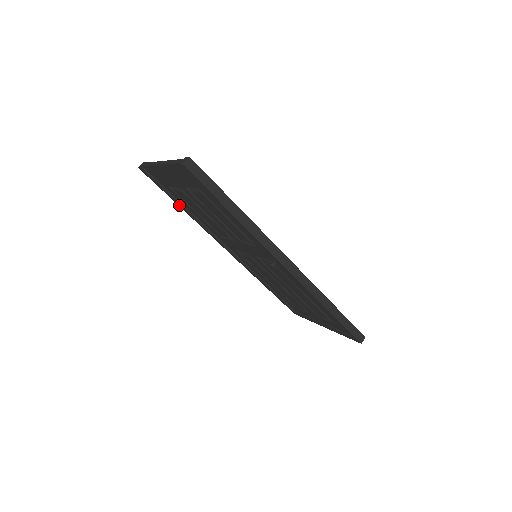
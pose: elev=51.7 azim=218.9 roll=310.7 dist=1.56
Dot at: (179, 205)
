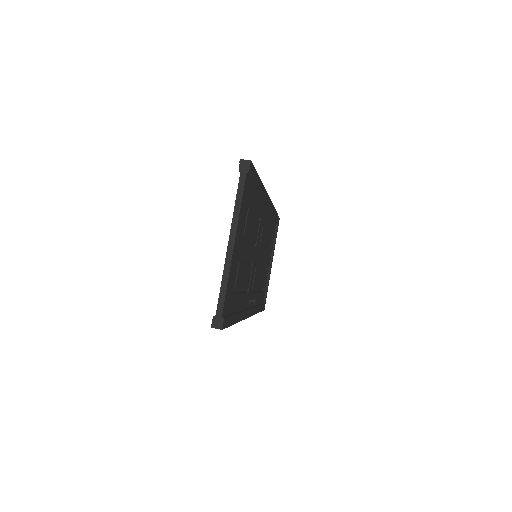
Dot at: occluded
